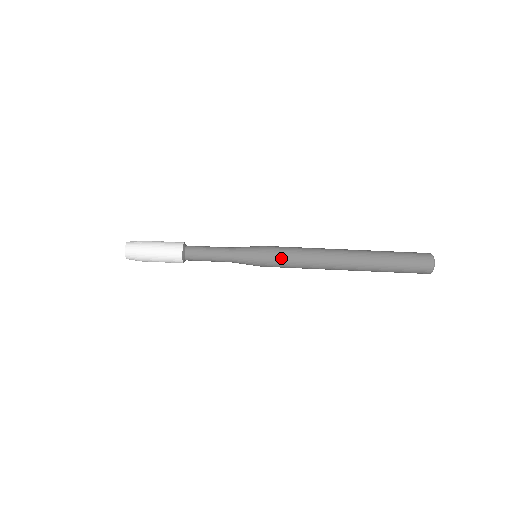
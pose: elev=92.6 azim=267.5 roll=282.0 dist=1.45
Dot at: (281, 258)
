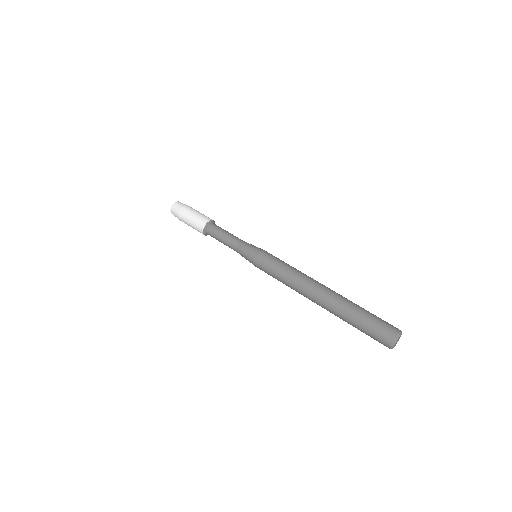
Dot at: (276, 258)
